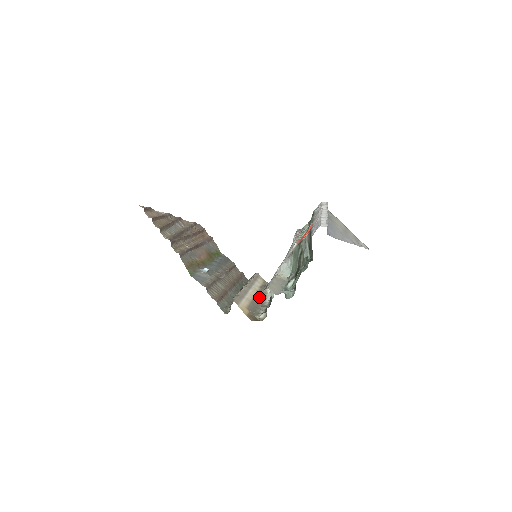
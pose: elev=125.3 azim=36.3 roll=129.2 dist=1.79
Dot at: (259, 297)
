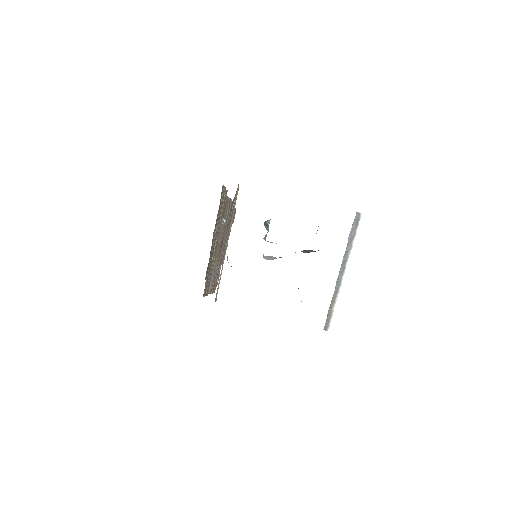
Dot at: occluded
